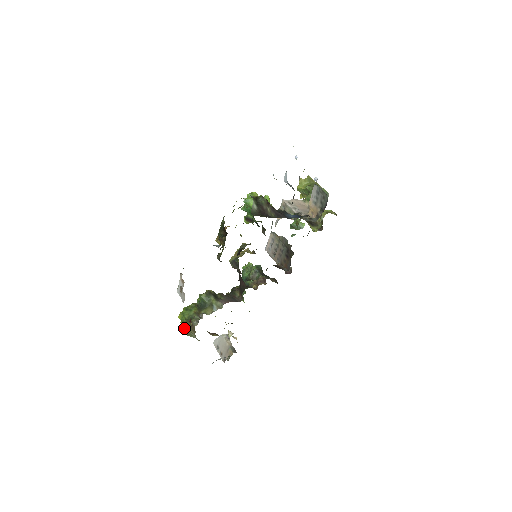
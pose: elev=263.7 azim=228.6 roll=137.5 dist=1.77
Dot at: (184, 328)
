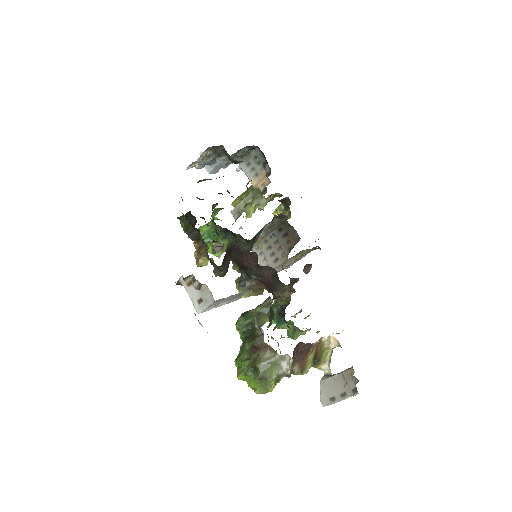
Dot at: (255, 366)
